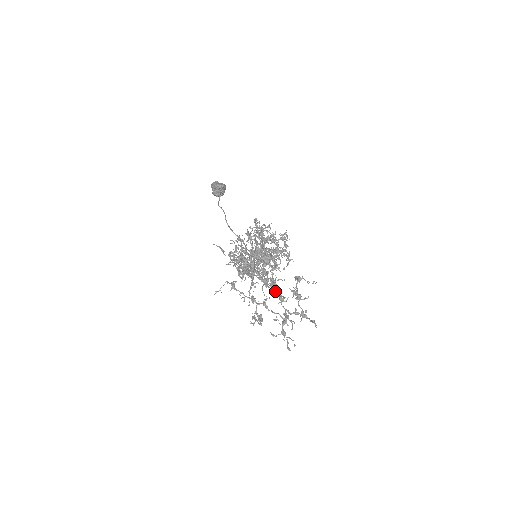
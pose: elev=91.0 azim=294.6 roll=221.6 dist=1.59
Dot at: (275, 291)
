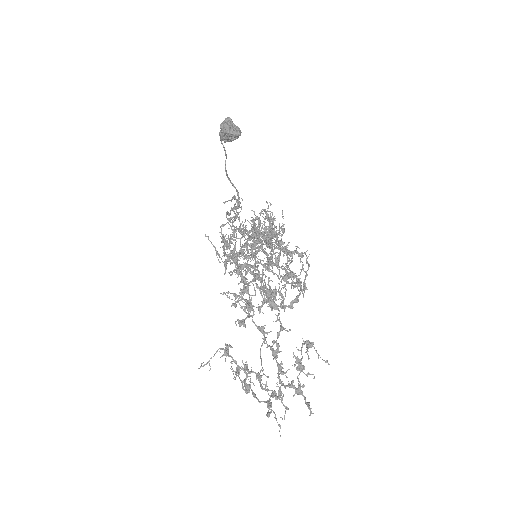
Dot at: (276, 360)
